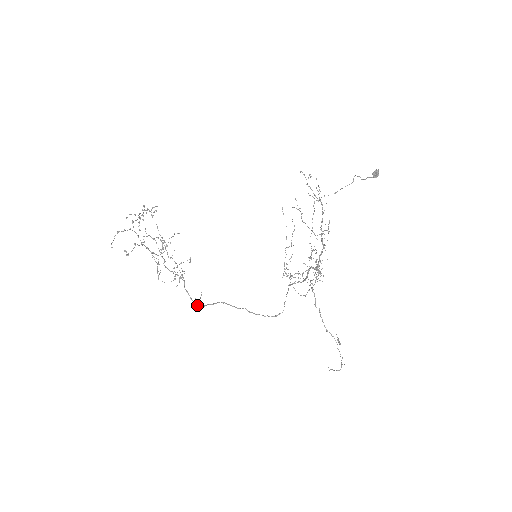
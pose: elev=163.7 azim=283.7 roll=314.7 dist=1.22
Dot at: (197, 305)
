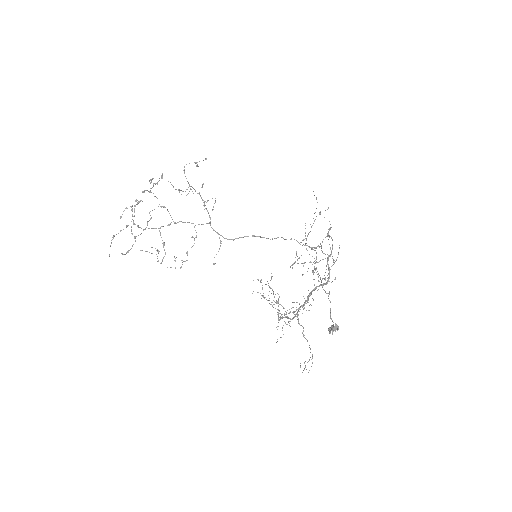
Dot at: occluded
